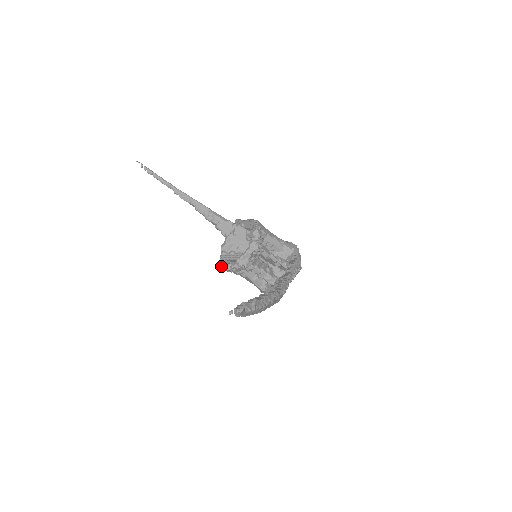
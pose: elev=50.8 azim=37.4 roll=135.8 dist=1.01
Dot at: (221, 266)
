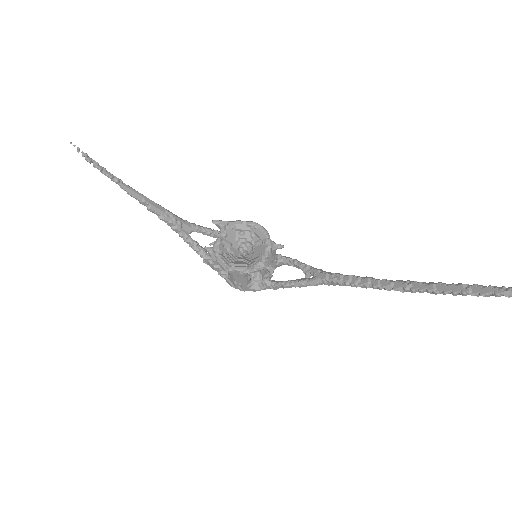
Dot at: (230, 270)
